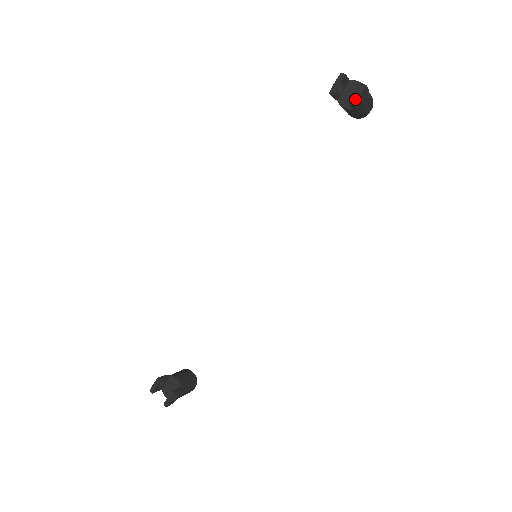
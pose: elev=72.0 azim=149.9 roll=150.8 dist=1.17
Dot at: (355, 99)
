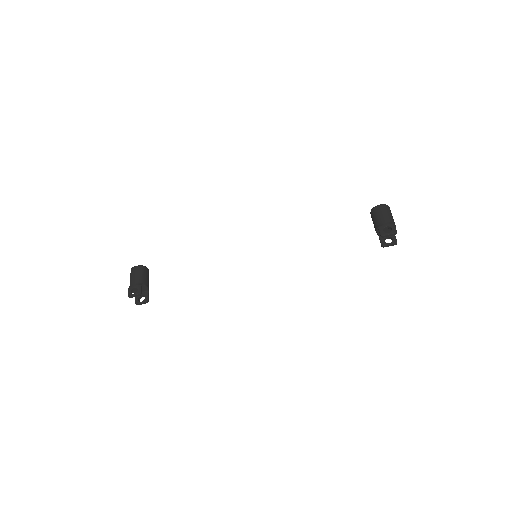
Dot at: (387, 246)
